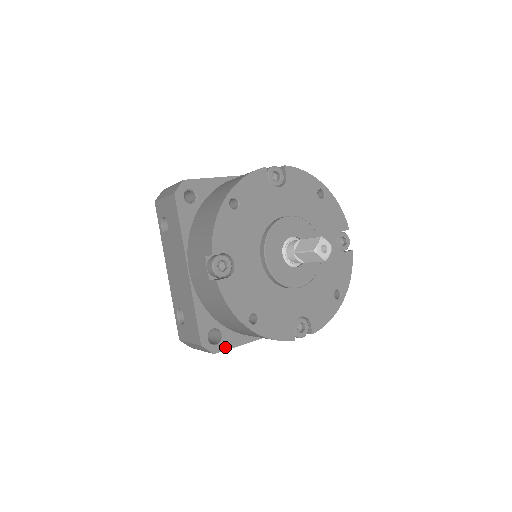
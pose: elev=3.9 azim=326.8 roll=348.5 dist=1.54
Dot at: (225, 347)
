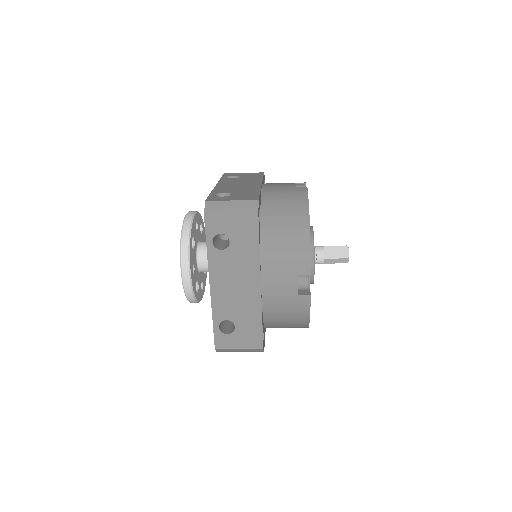
Dot at: (264, 343)
